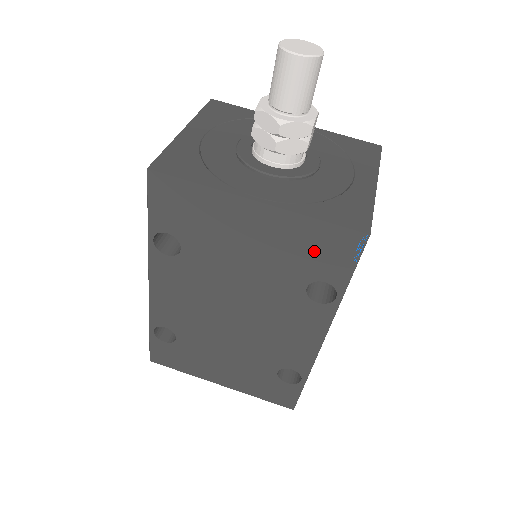
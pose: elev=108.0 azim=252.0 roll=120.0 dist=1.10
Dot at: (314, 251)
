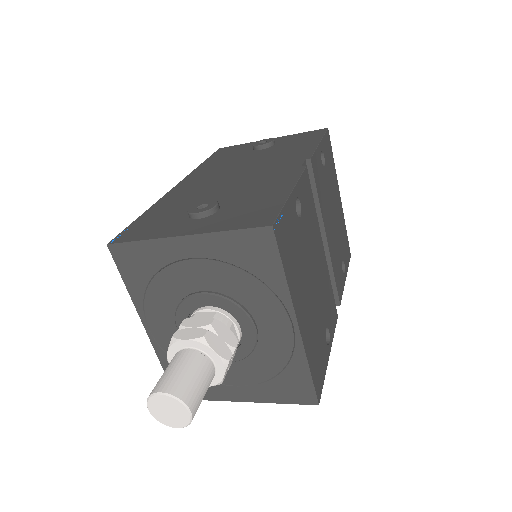
Dot at: occluded
